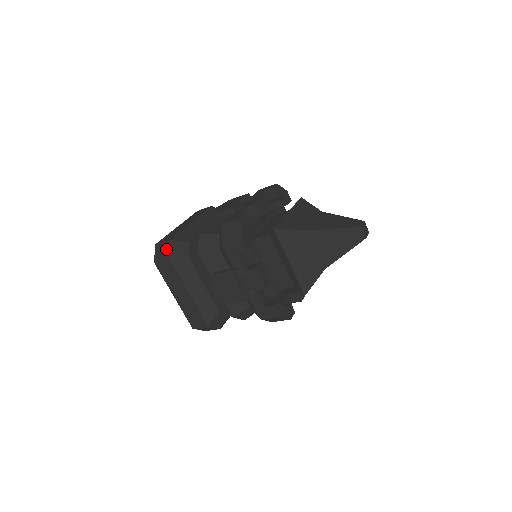
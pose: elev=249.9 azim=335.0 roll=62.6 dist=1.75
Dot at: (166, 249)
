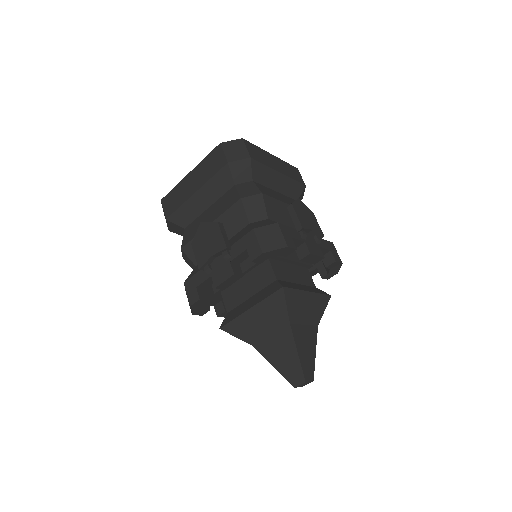
Dot at: occluded
